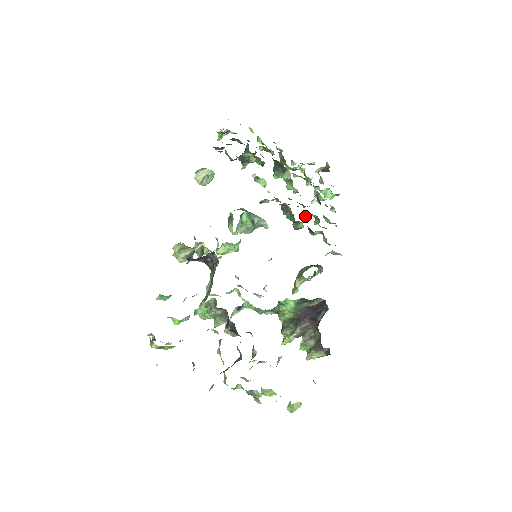
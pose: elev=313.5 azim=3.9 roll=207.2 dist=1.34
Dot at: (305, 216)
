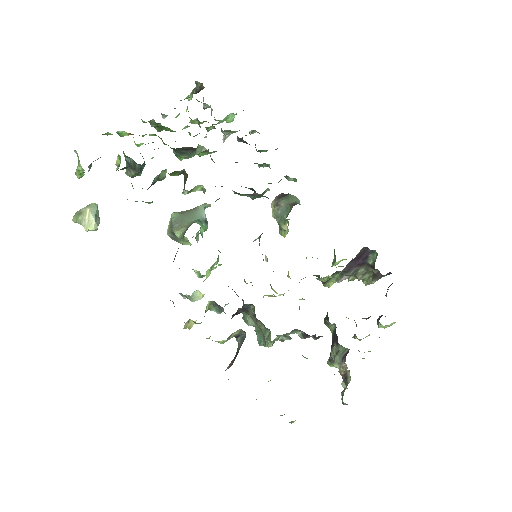
Dot at: occluded
